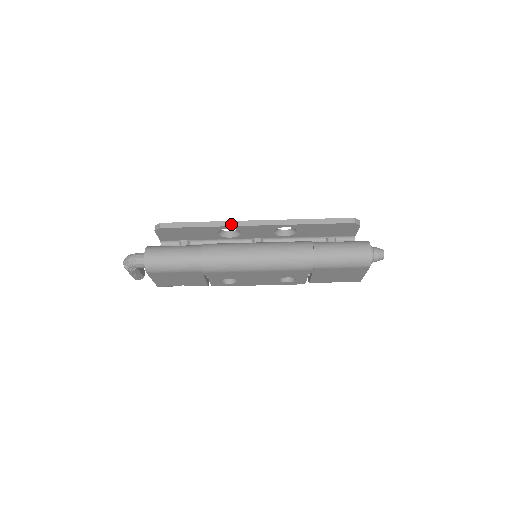
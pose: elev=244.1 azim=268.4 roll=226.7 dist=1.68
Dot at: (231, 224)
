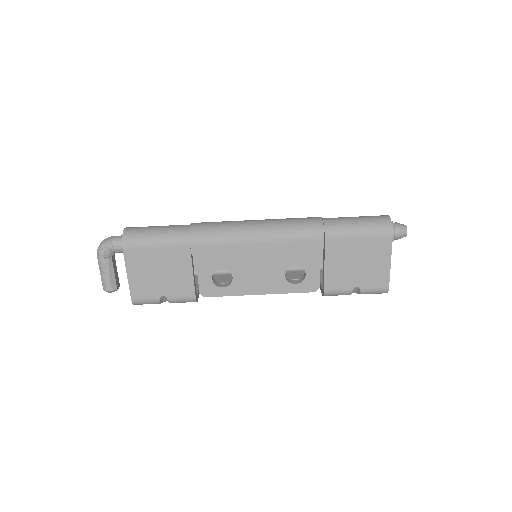
Dot at: occluded
